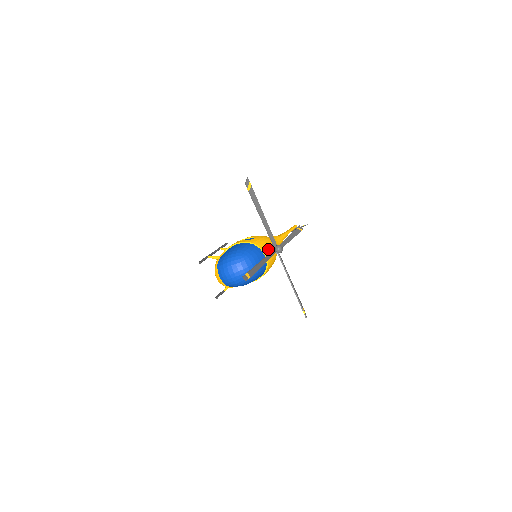
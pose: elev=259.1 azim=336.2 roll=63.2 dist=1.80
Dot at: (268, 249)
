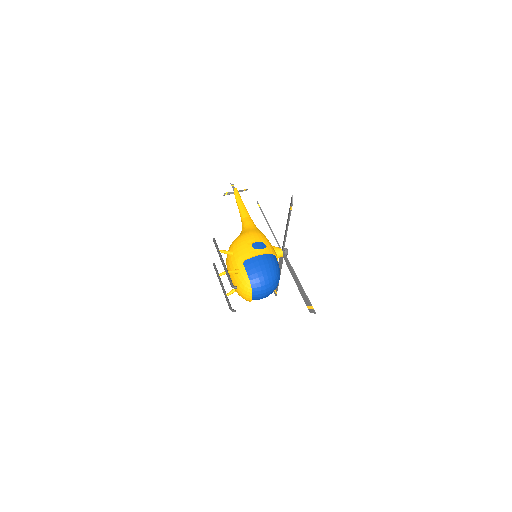
Dot at: (277, 254)
